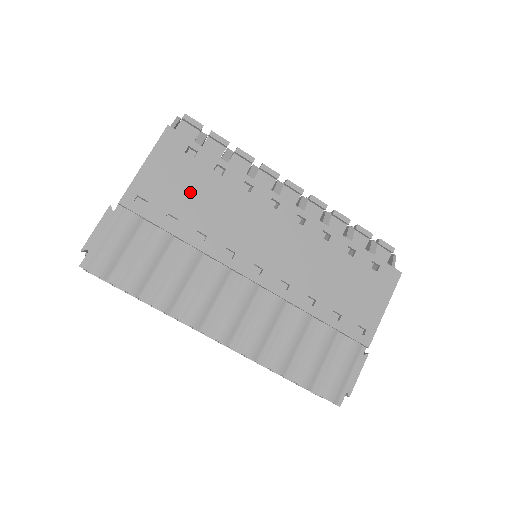
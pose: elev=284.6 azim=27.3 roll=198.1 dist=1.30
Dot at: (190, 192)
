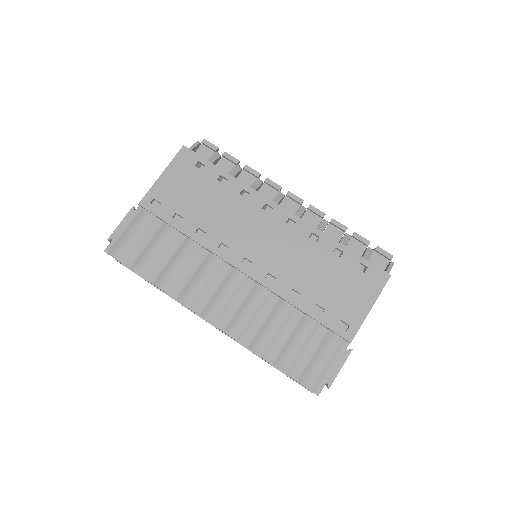
Dot at: (196, 197)
